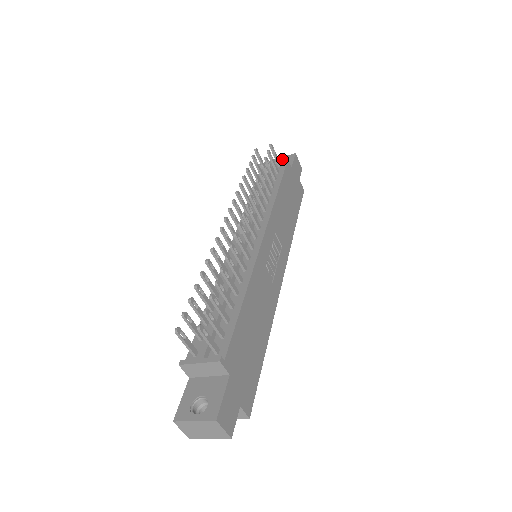
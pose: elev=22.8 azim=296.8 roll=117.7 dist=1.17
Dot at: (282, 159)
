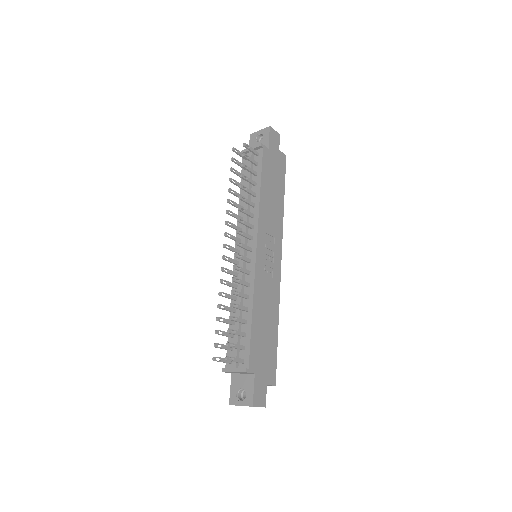
Dot at: (258, 147)
